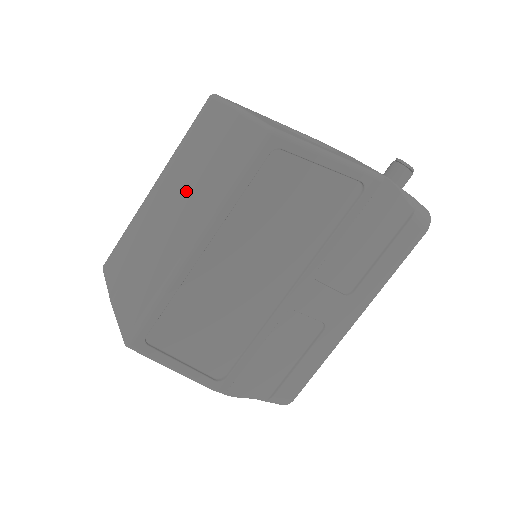
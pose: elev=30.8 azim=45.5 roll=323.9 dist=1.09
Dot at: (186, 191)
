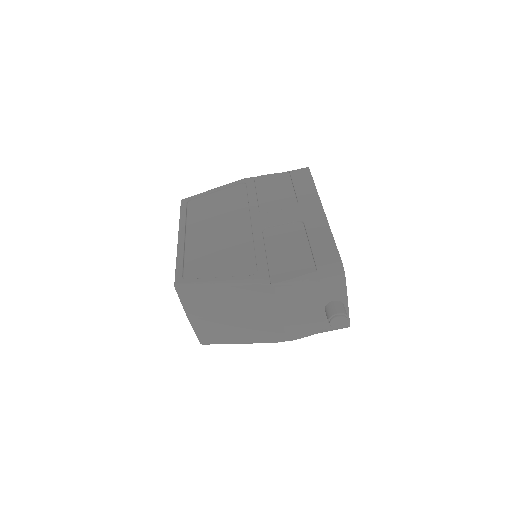
Dot at: occluded
